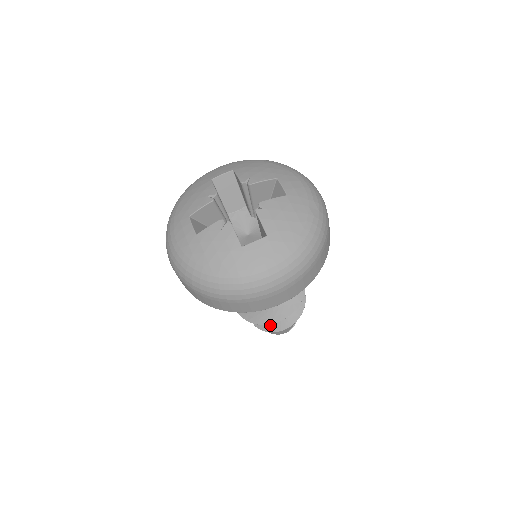
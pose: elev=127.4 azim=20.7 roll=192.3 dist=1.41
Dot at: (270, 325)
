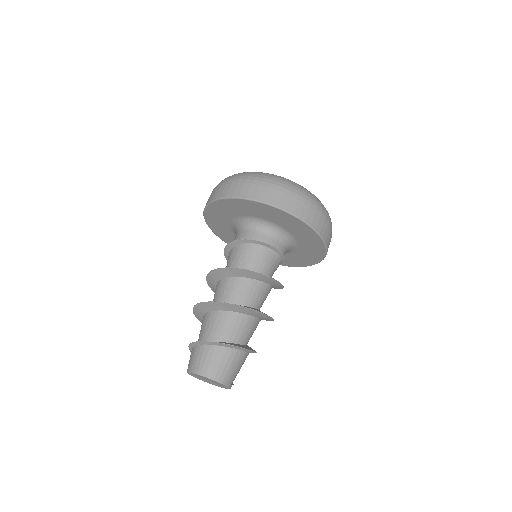
Dot at: (227, 343)
